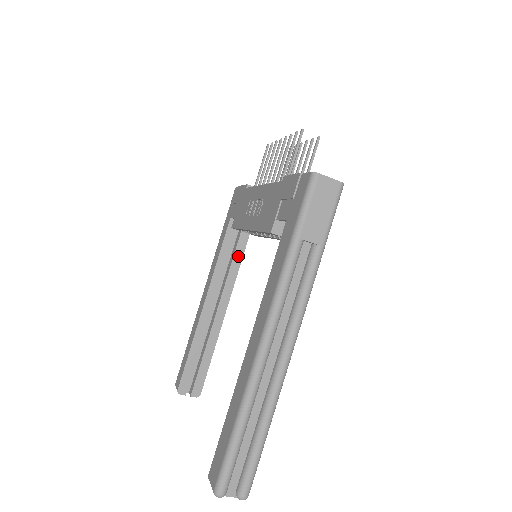
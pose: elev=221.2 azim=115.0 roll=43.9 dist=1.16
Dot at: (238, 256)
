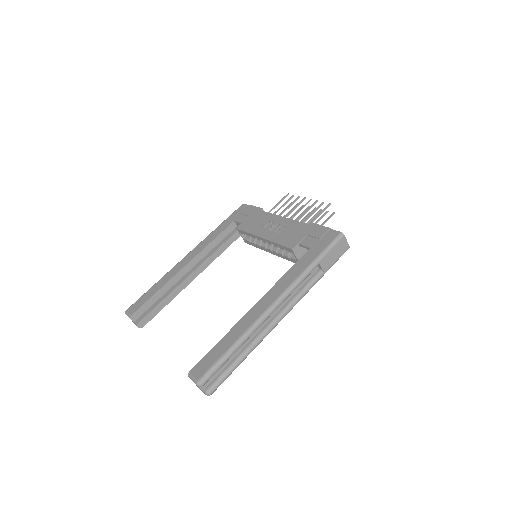
Dot at: (223, 248)
